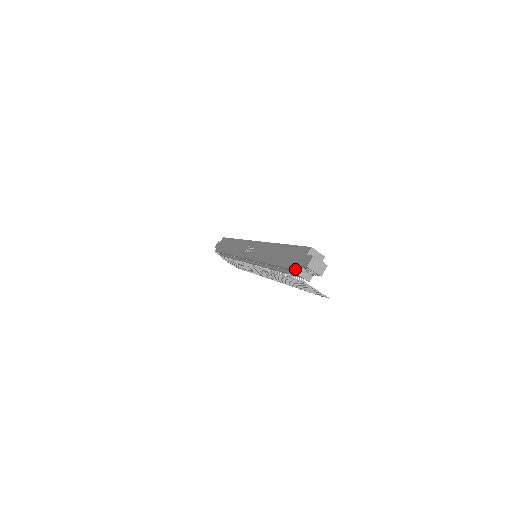
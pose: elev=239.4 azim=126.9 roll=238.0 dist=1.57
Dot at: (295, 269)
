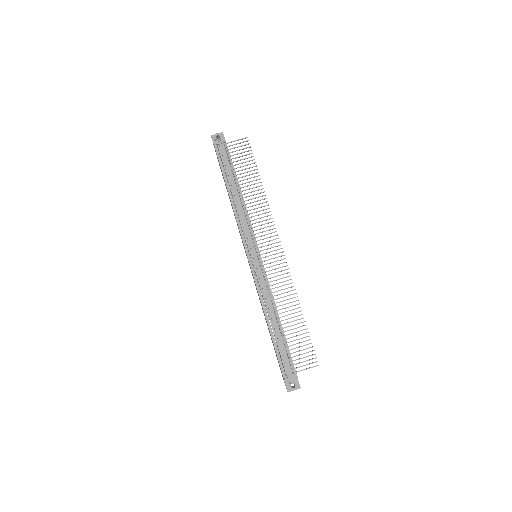
Dot at: (214, 147)
